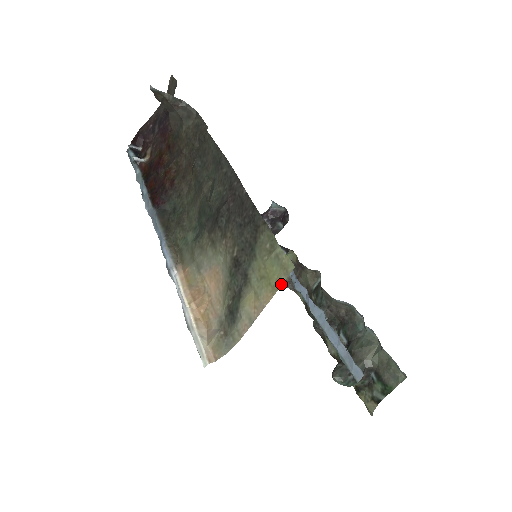
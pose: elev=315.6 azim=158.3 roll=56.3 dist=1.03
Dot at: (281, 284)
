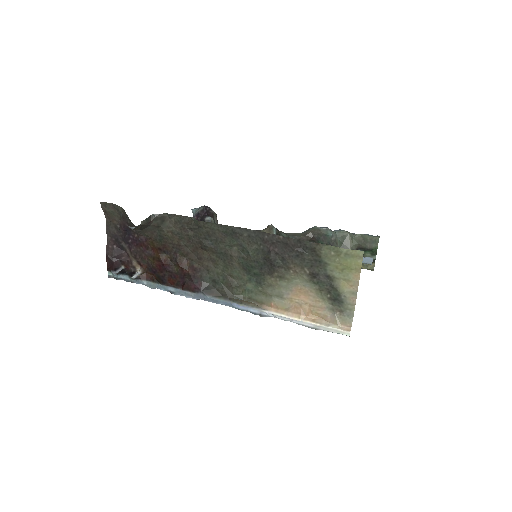
Dot at: (361, 265)
